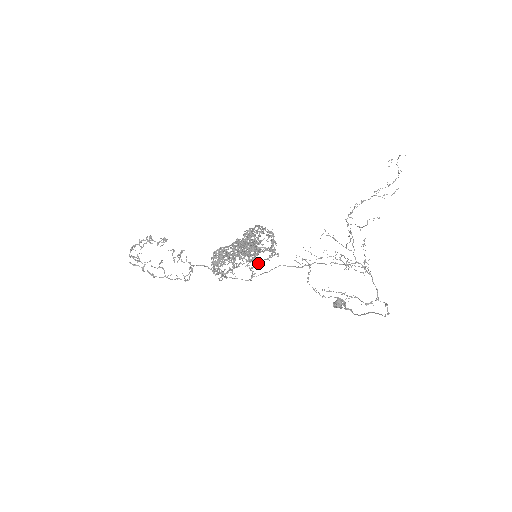
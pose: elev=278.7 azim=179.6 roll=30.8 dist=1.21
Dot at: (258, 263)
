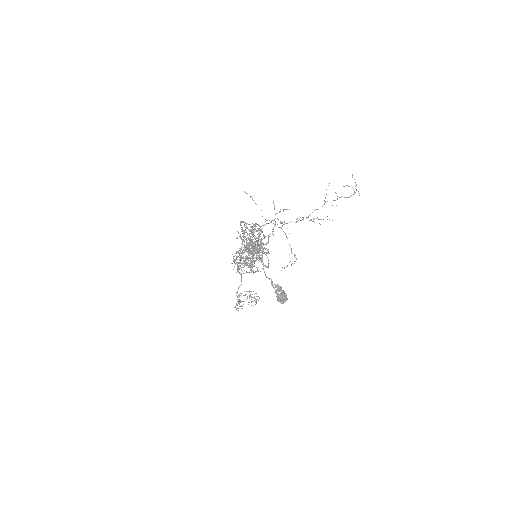
Dot at: occluded
